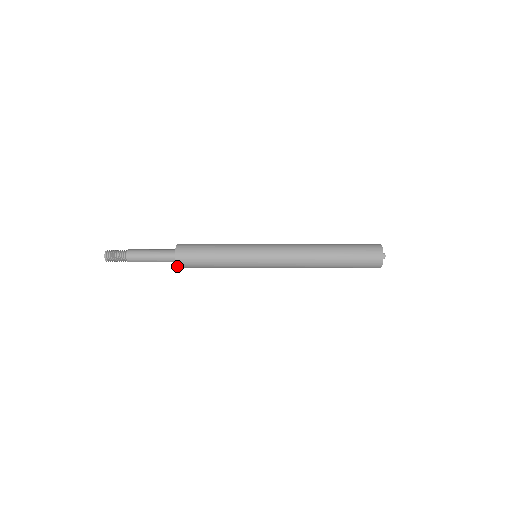
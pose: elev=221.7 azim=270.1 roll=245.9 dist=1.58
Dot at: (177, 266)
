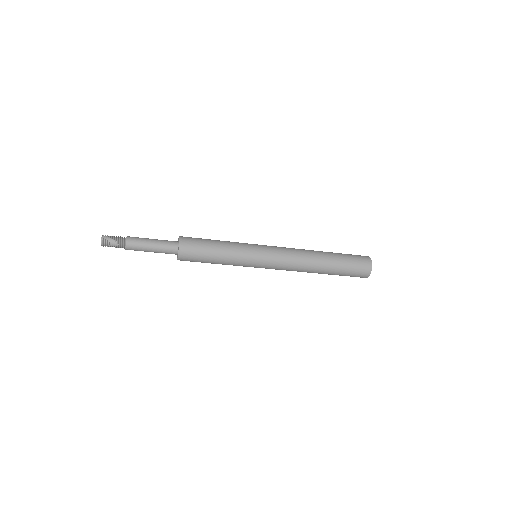
Dot at: occluded
